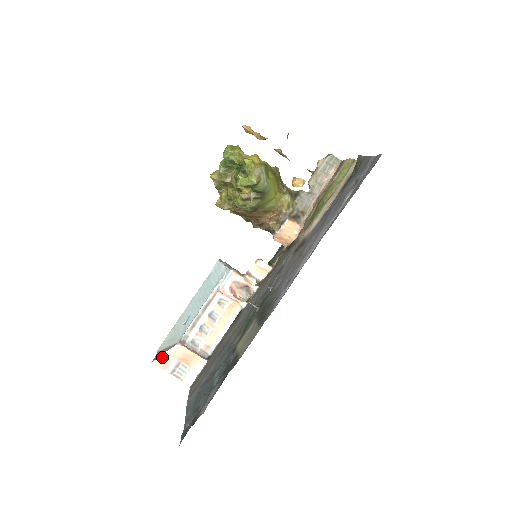
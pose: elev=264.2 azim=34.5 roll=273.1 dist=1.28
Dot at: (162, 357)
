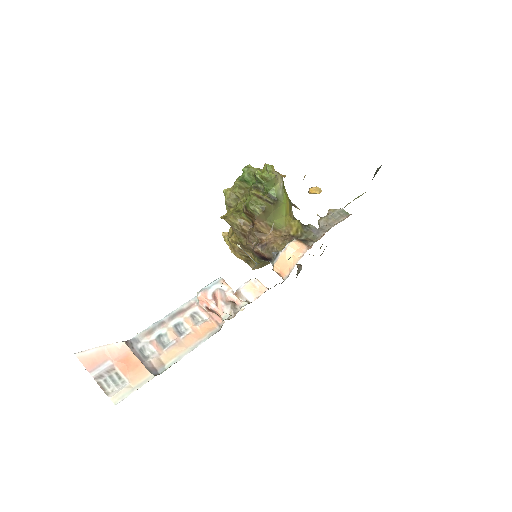
Dot at: (93, 351)
